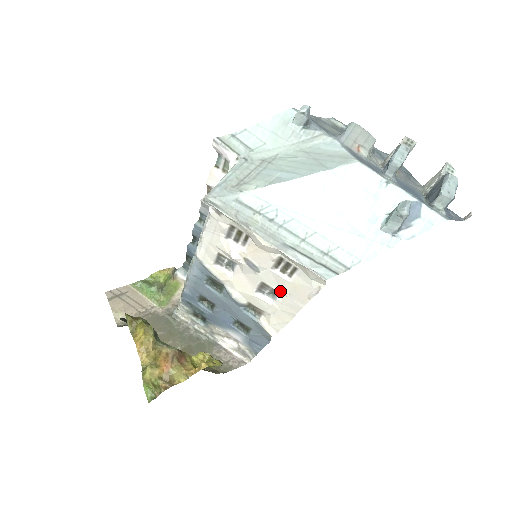
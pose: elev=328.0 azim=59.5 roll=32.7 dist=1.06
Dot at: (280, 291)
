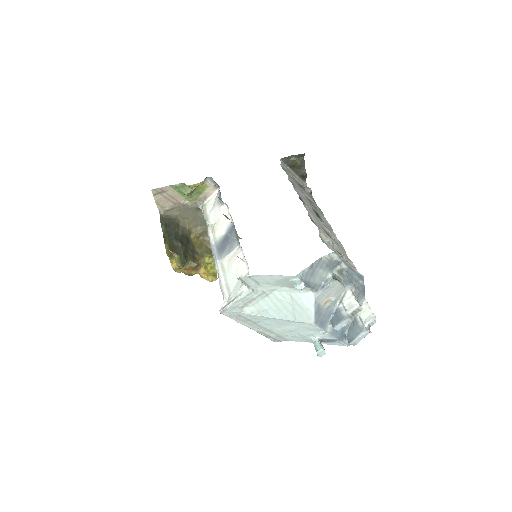
Dot at: occluded
